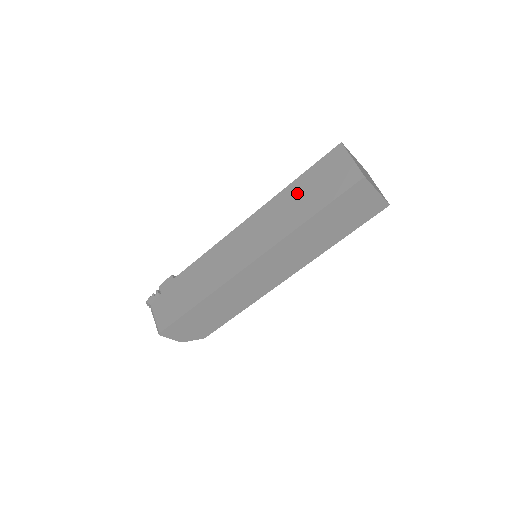
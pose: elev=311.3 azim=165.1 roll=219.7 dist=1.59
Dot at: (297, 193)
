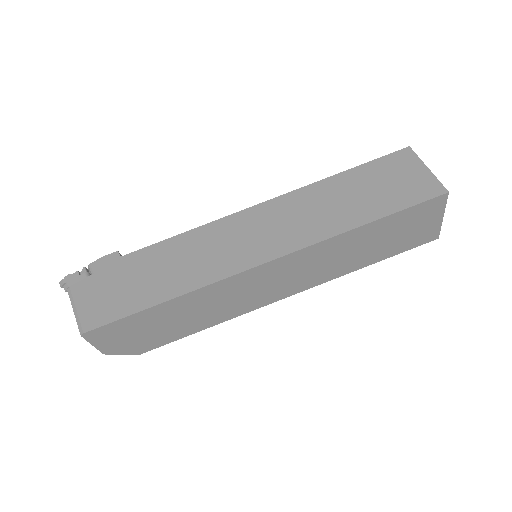
Dot at: (345, 189)
